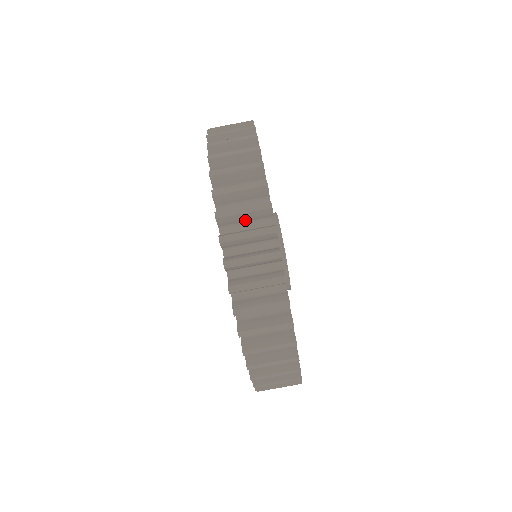
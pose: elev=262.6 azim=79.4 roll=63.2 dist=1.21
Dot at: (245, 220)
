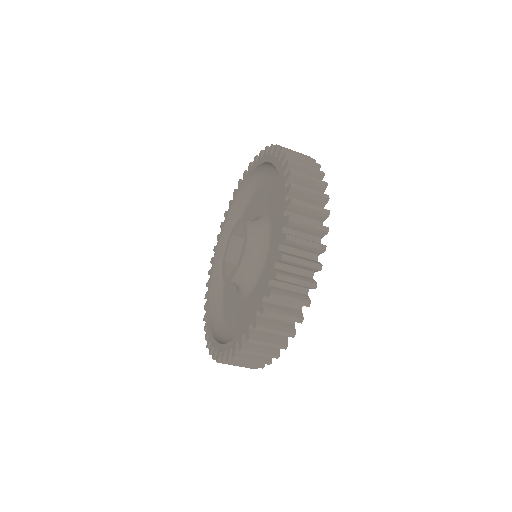
Dot at: (291, 284)
